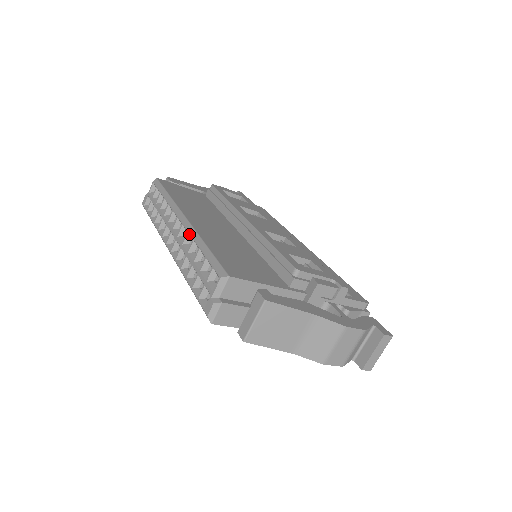
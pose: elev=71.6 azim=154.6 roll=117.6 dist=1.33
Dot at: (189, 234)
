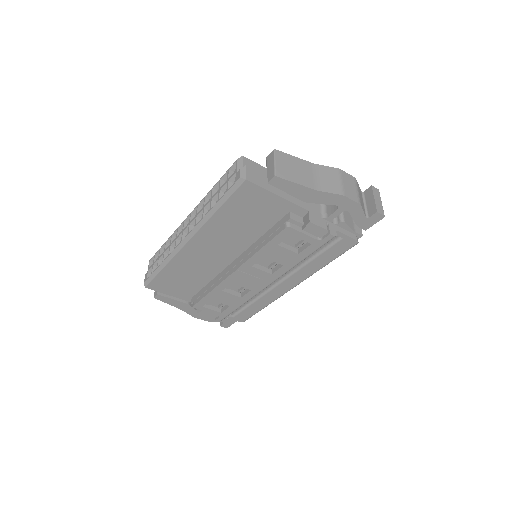
Dot at: (199, 204)
